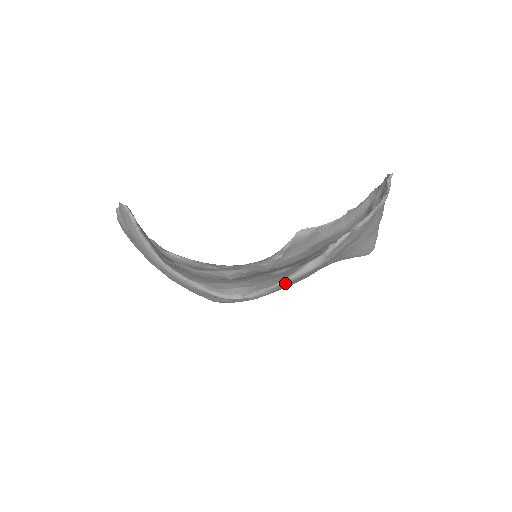
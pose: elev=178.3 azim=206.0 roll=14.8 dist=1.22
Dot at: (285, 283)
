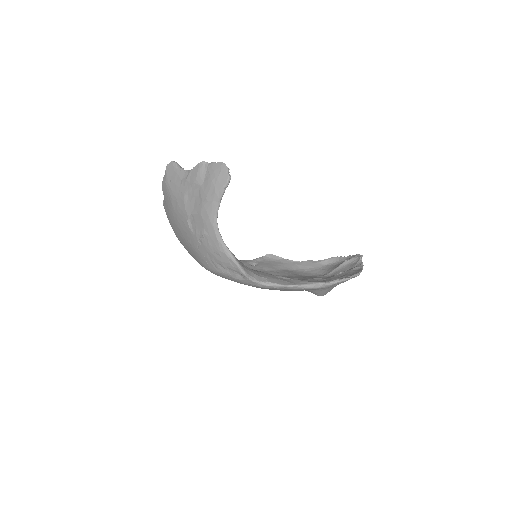
Dot at: (293, 288)
